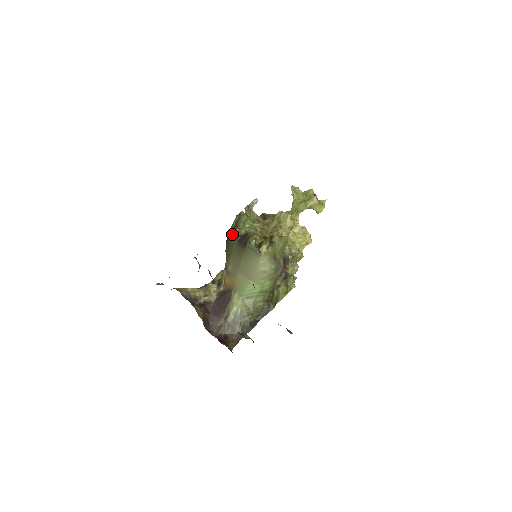
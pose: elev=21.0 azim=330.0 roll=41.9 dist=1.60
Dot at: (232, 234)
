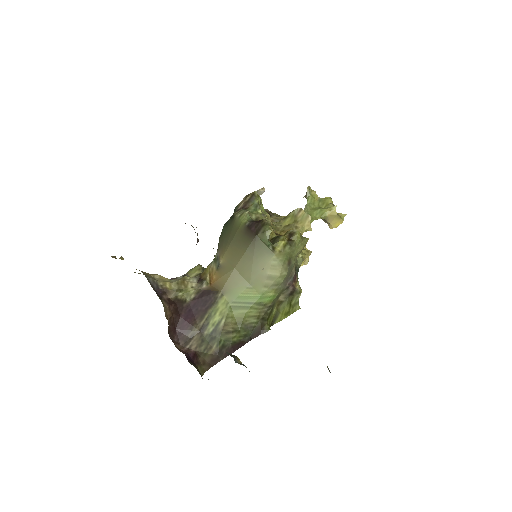
Dot at: (238, 216)
